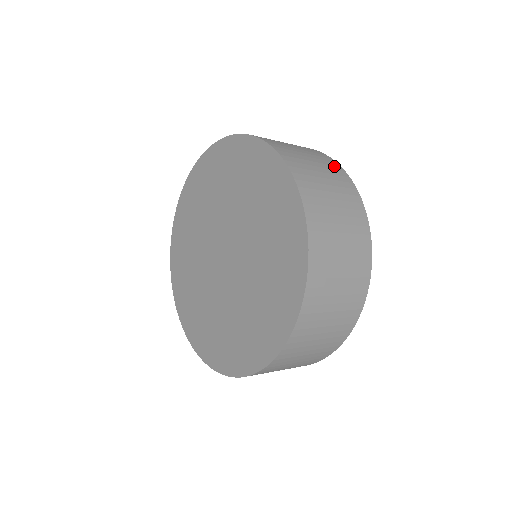
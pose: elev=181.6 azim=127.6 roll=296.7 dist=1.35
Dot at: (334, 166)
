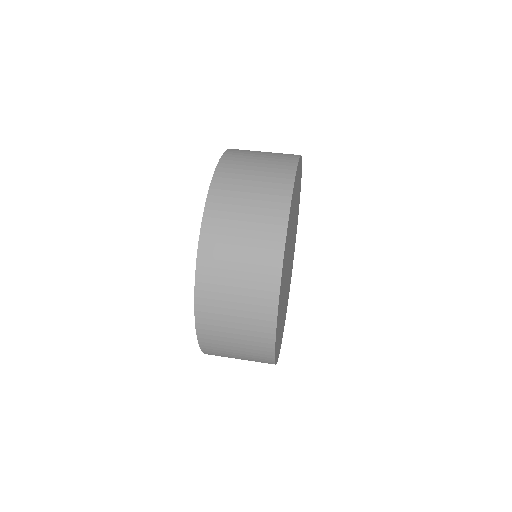
Dot at: (270, 258)
